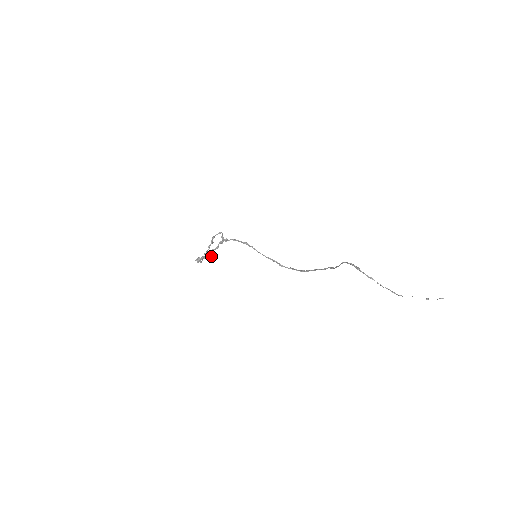
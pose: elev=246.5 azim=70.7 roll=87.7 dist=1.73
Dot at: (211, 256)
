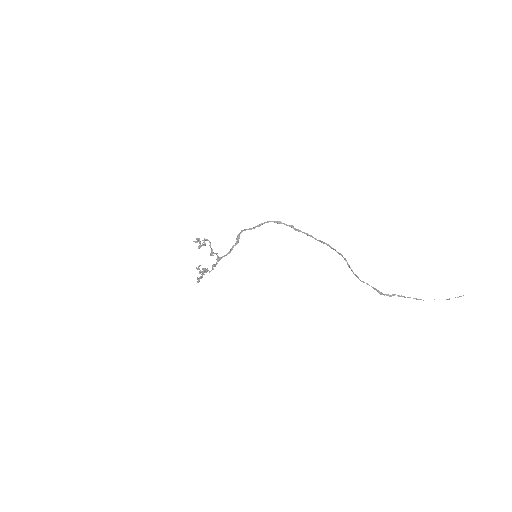
Dot at: (198, 241)
